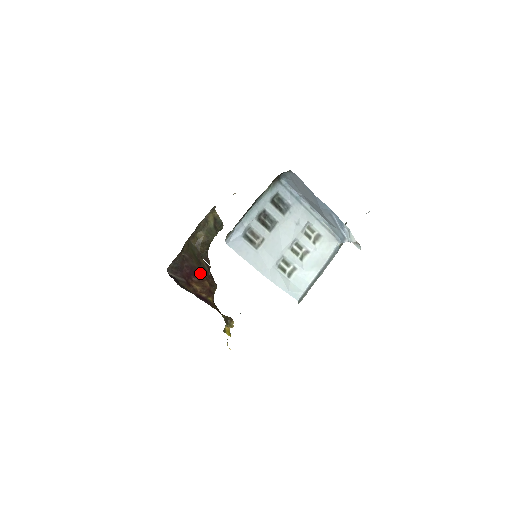
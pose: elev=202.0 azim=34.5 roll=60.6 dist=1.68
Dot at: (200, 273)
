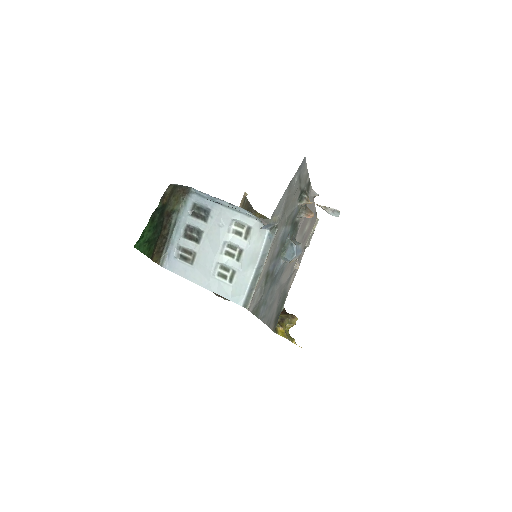
Dot at: occluded
